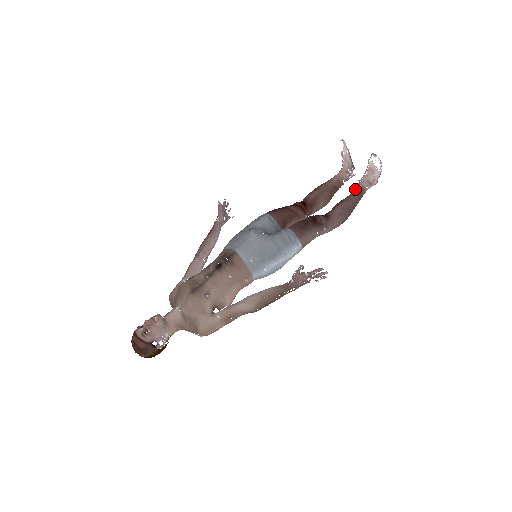
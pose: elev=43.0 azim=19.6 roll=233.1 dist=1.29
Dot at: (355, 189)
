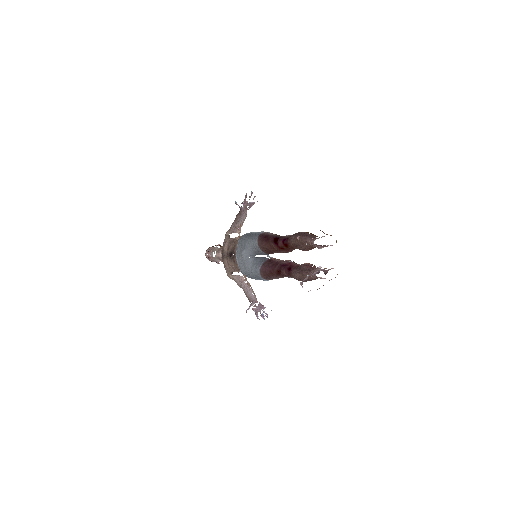
Dot at: (312, 272)
